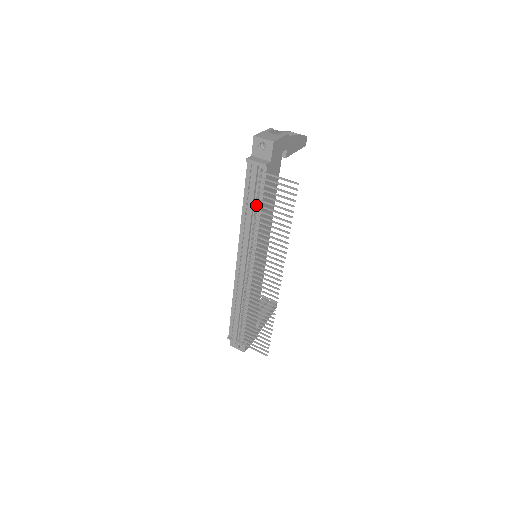
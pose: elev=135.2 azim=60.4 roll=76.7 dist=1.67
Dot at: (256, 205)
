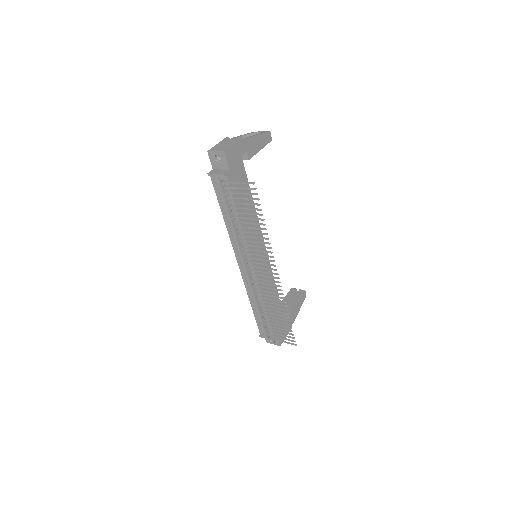
Dot at: (231, 212)
